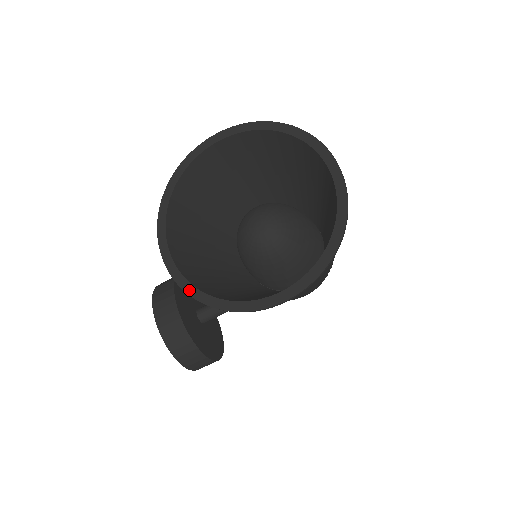
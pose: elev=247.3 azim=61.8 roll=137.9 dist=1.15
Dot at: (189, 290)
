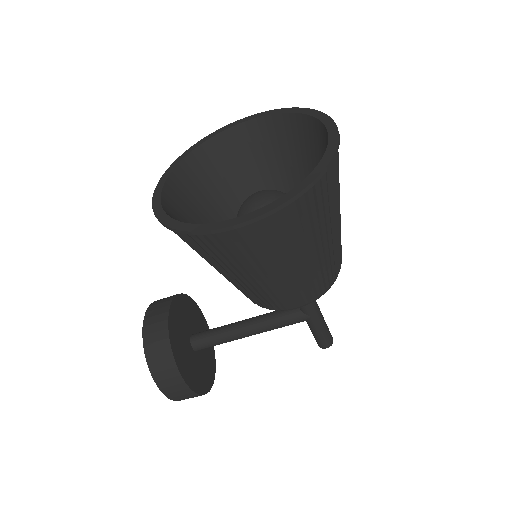
Dot at: (161, 217)
